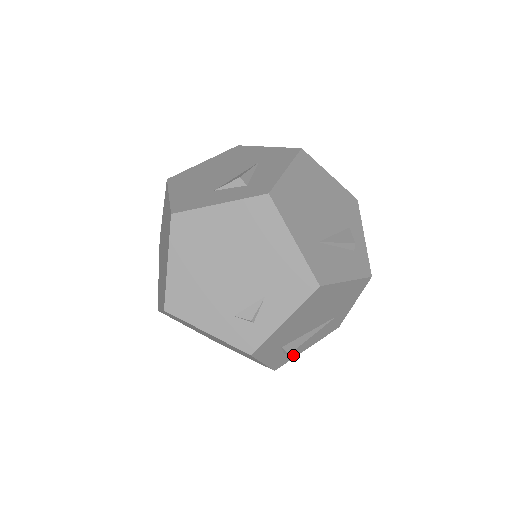
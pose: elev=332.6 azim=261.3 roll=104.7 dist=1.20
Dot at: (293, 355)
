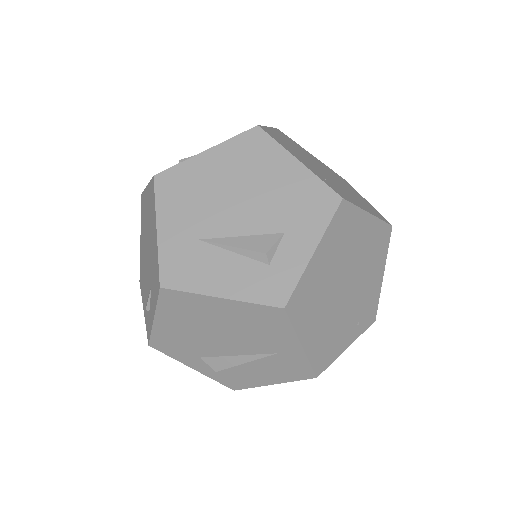
Dot at: (249, 382)
